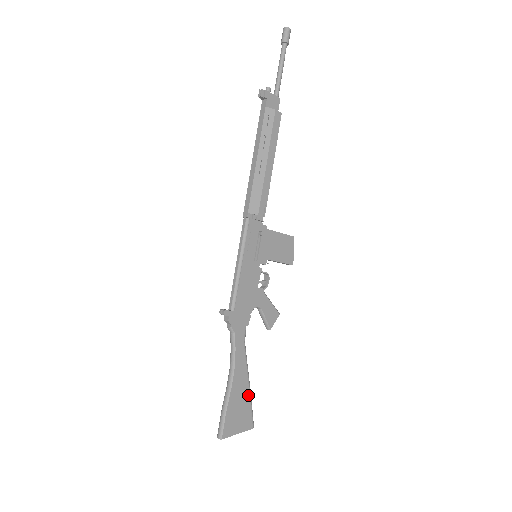
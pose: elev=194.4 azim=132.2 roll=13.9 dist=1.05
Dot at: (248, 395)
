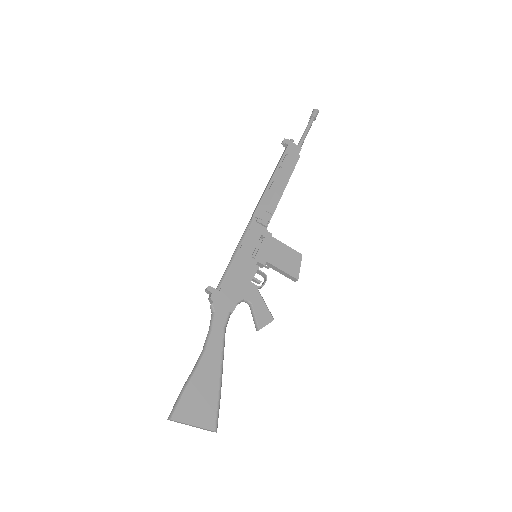
Dot at: (217, 387)
